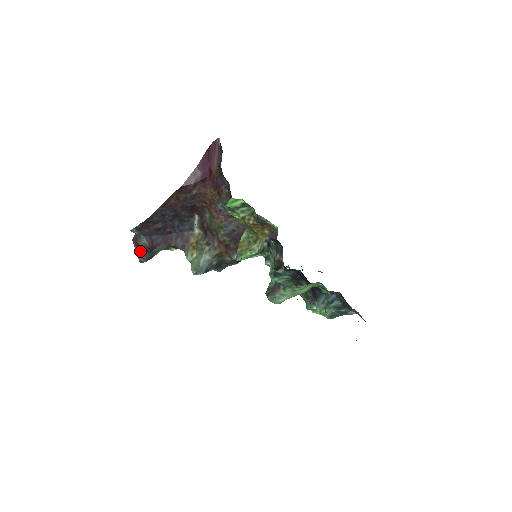
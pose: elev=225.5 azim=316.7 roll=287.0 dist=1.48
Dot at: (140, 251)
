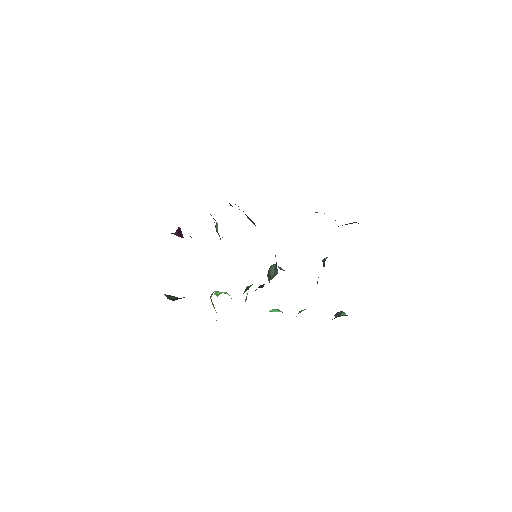
Dot at: occluded
